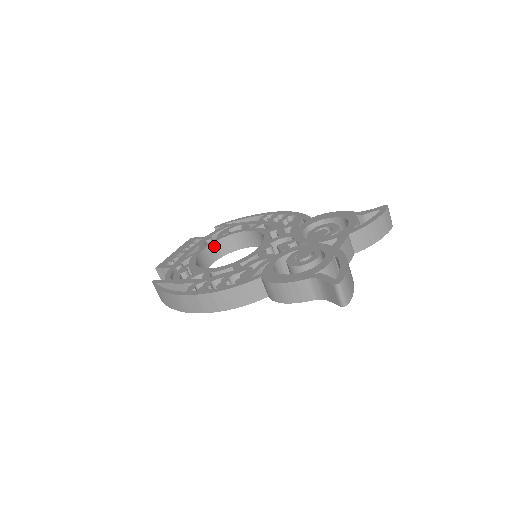
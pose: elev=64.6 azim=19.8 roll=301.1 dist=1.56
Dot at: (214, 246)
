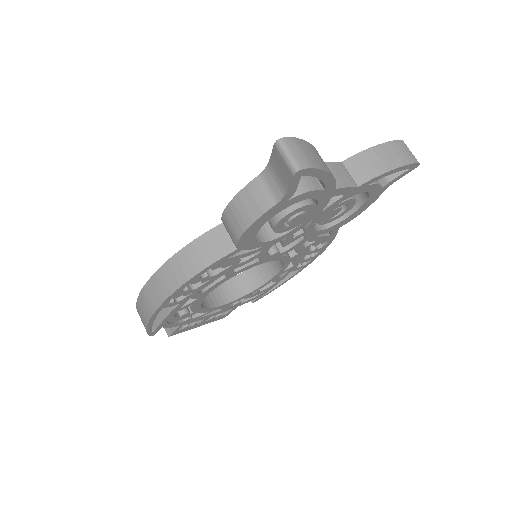
Dot at: (228, 284)
